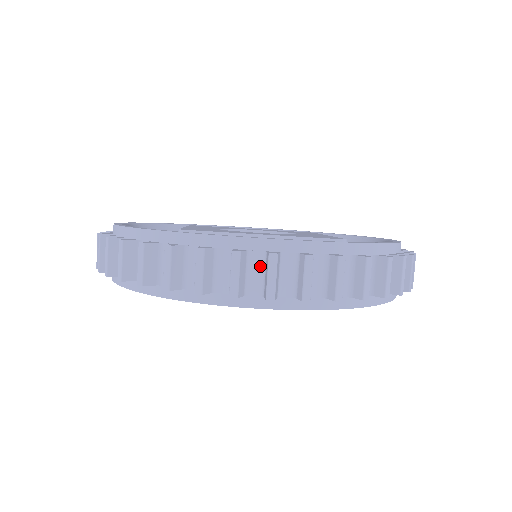
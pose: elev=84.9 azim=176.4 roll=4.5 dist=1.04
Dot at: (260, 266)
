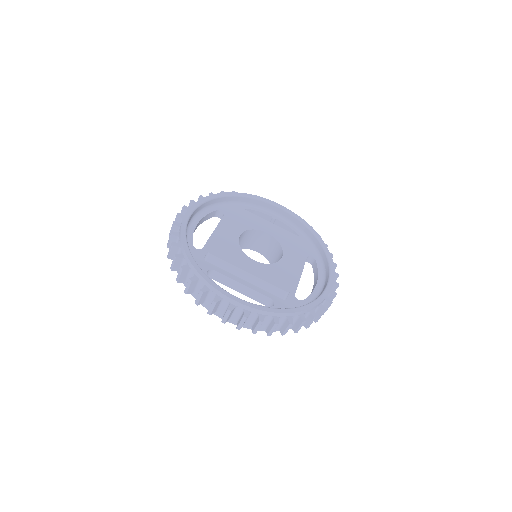
Dot at: (226, 306)
